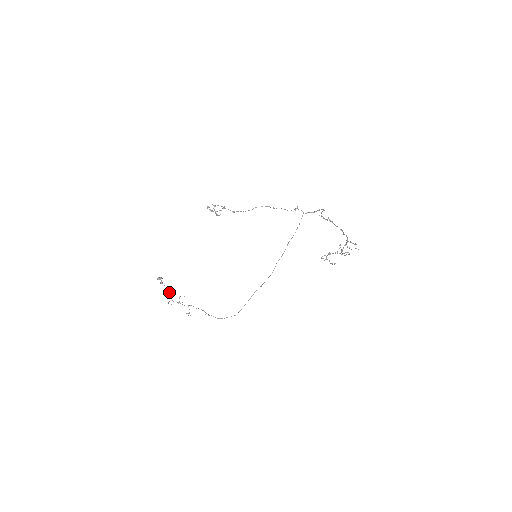
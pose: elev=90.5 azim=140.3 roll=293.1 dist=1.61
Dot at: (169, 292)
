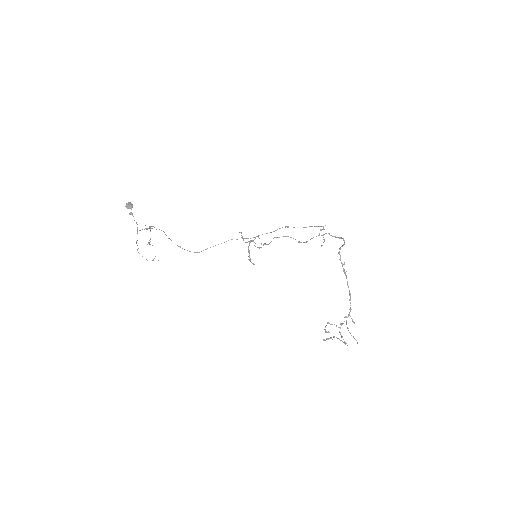
Dot at: occluded
